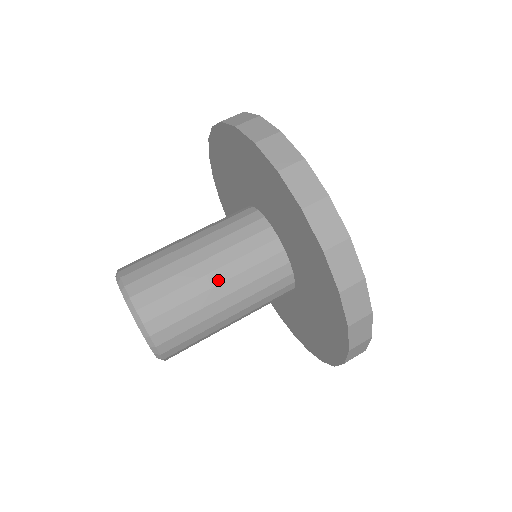
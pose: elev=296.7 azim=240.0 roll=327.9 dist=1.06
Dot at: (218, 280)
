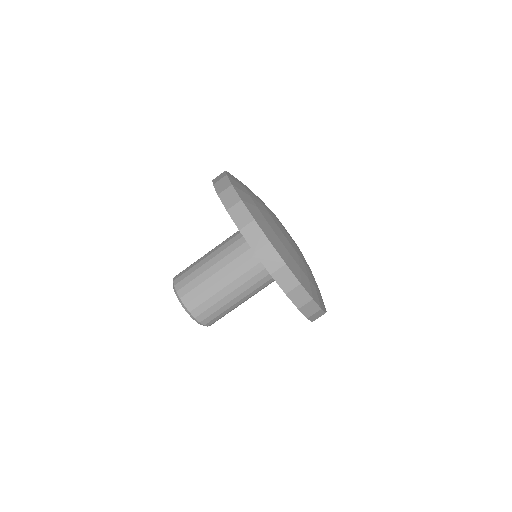
Dot at: (245, 300)
